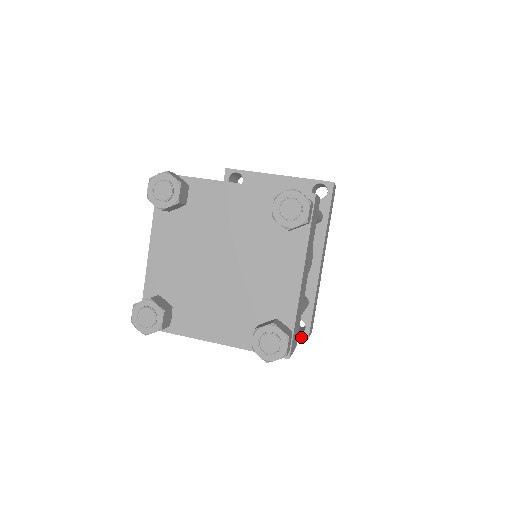
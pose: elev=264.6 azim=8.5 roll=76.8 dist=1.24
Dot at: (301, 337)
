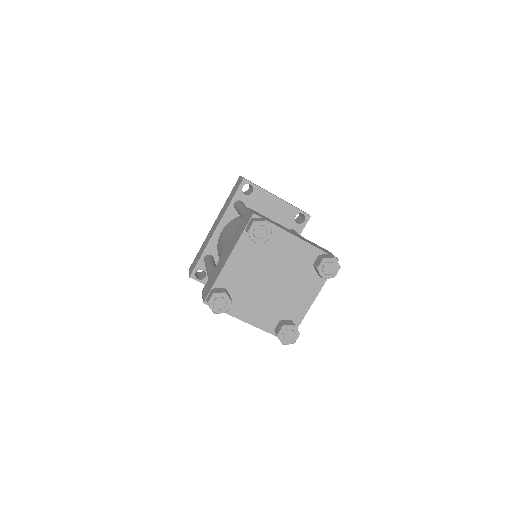
Dot at: occluded
